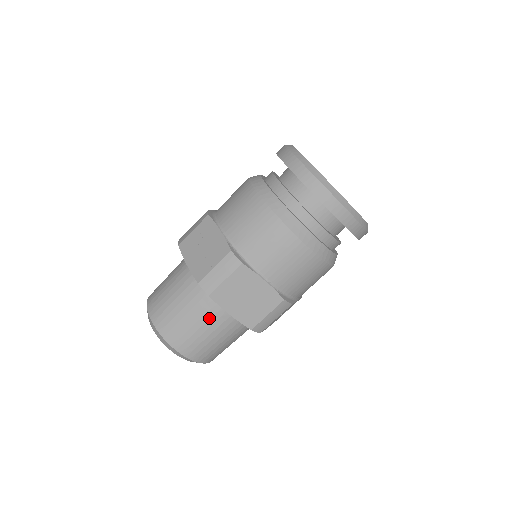
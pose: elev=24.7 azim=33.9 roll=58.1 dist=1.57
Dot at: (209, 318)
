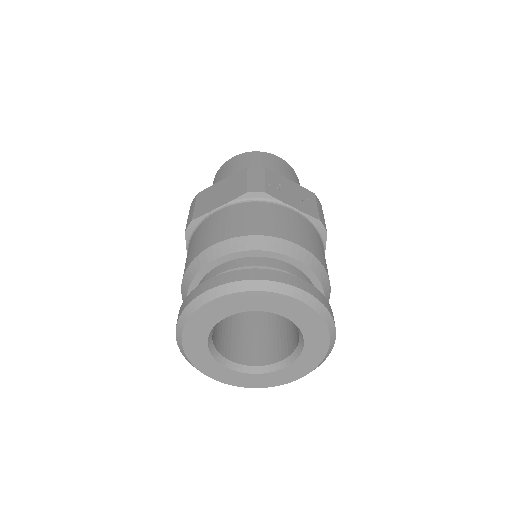
Dot at: occluded
